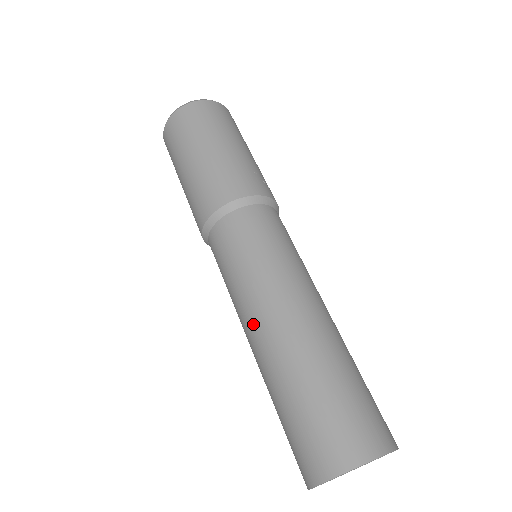
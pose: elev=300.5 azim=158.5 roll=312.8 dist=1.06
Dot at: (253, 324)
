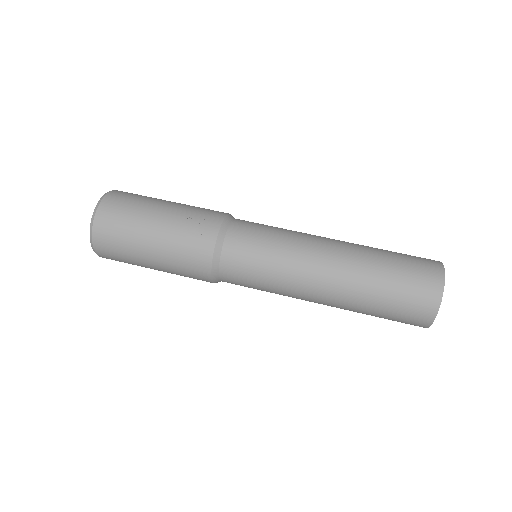
Dot at: occluded
